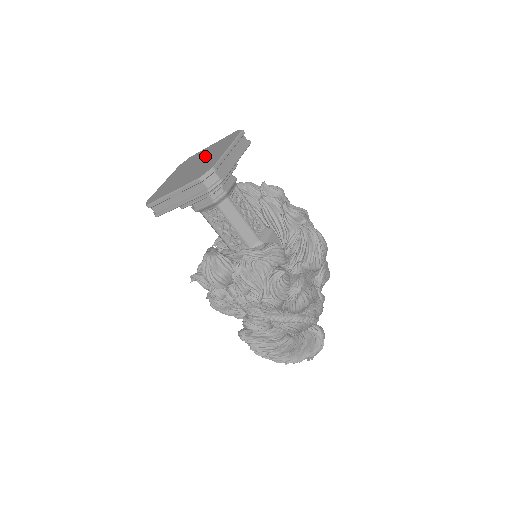
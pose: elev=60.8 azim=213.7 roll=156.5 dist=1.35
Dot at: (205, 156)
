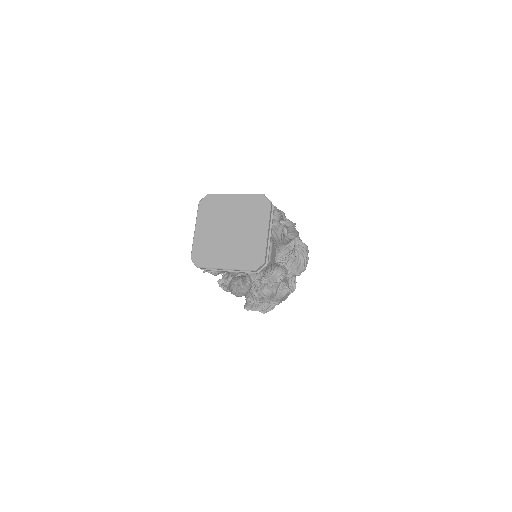
Dot at: (238, 220)
